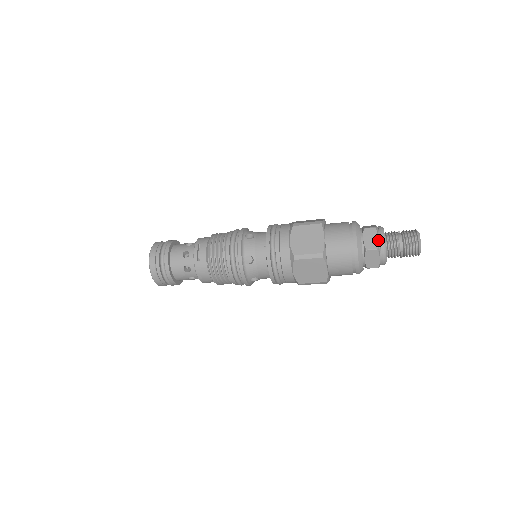
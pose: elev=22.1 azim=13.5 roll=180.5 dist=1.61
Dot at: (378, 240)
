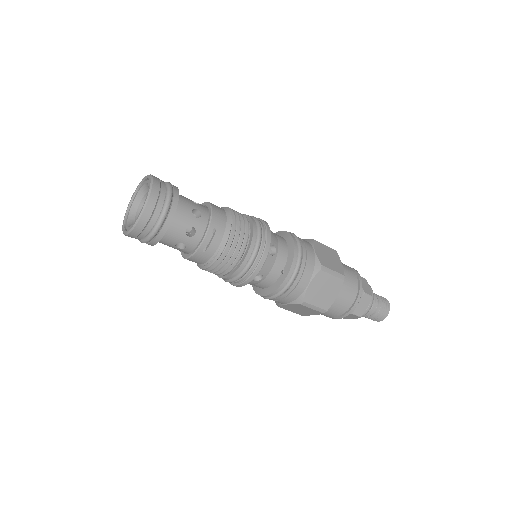
Dot at: (366, 309)
